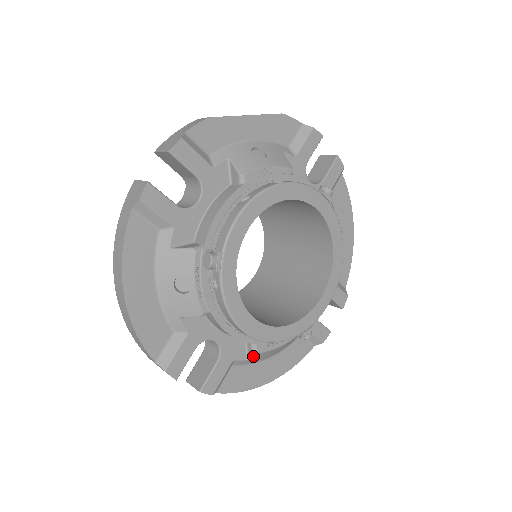
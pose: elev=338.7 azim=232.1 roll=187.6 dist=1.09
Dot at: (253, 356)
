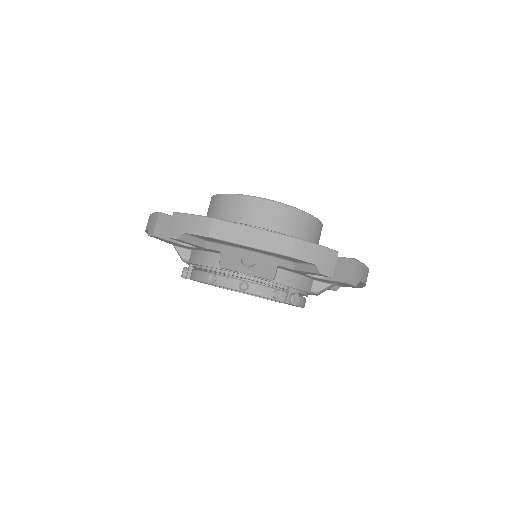
Dot at: occluded
